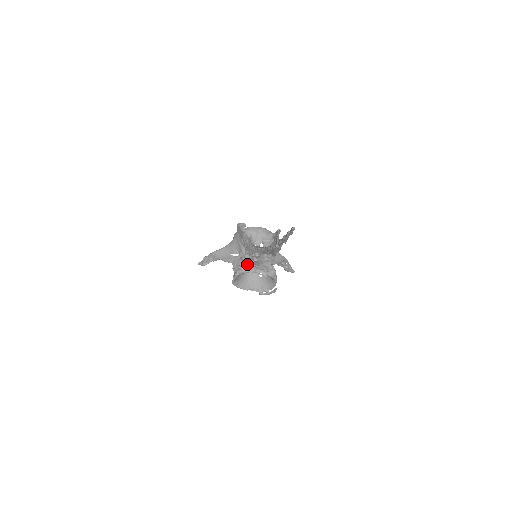
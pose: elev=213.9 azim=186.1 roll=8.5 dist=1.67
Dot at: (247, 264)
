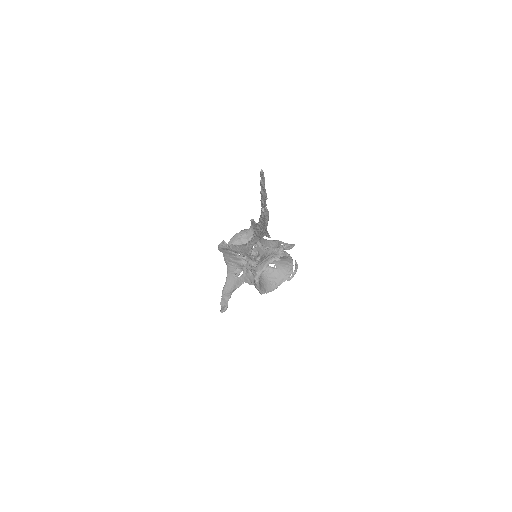
Dot at: (256, 266)
